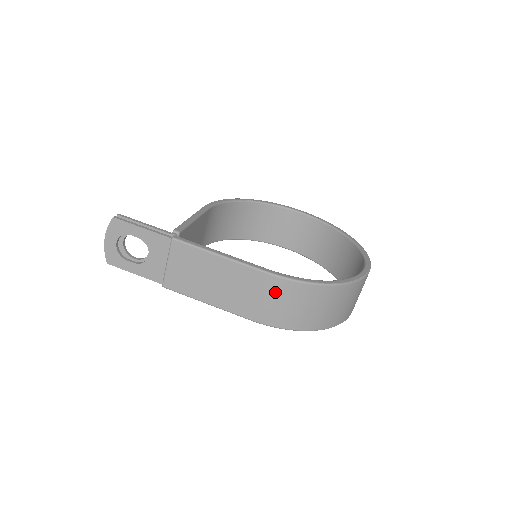
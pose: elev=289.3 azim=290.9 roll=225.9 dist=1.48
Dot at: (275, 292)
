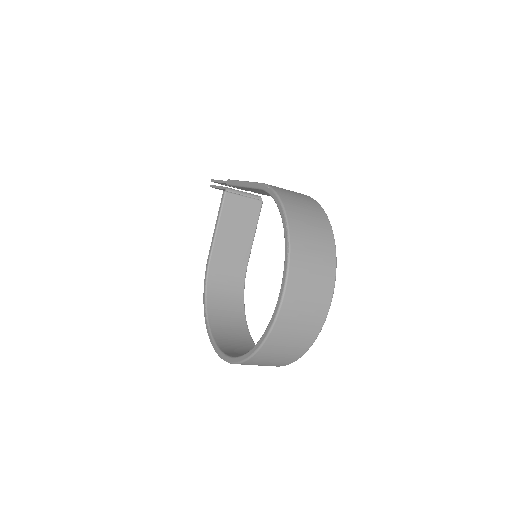
Dot at: (297, 193)
